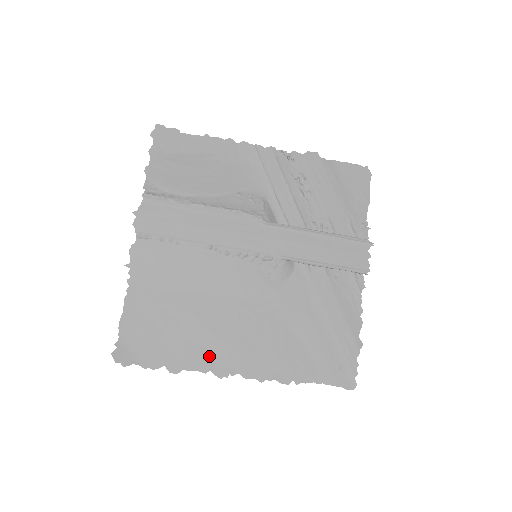
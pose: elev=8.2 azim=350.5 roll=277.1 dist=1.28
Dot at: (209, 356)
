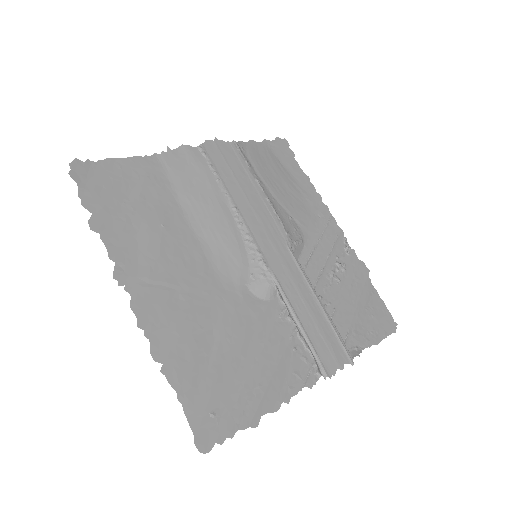
Dot at: (131, 255)
